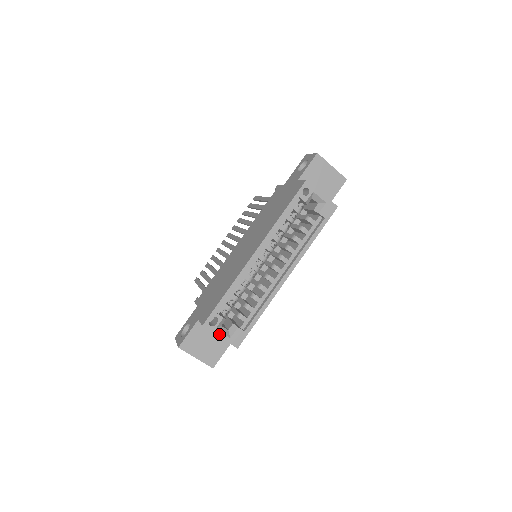
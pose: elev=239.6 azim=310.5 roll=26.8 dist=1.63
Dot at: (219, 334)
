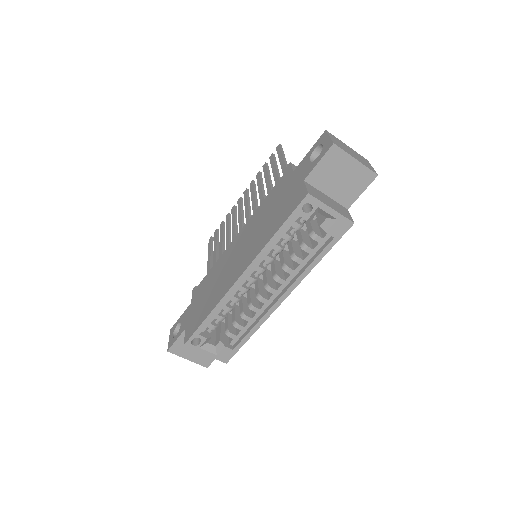
Dot at: (204, 352)
